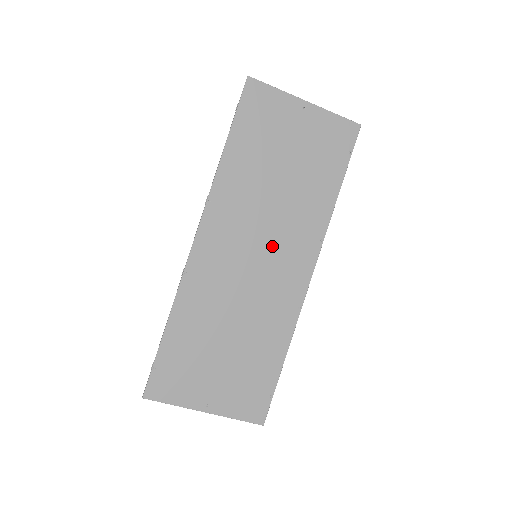
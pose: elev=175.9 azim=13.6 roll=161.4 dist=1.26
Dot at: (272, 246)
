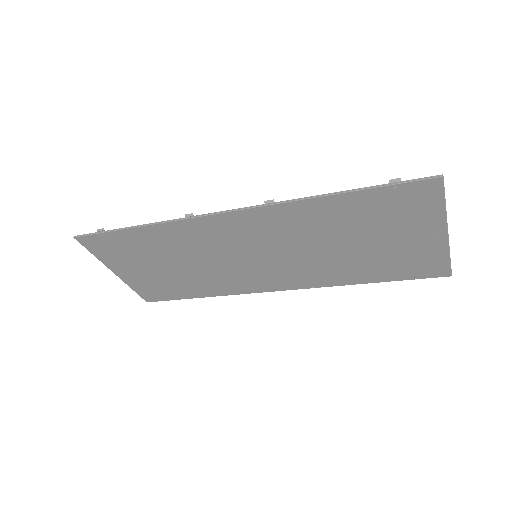
Dot at: (275, 262)
